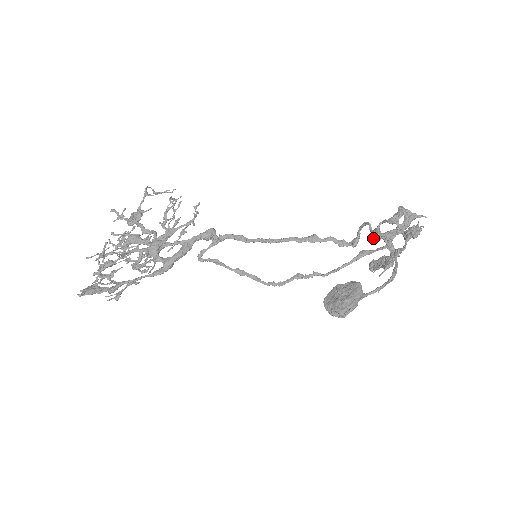
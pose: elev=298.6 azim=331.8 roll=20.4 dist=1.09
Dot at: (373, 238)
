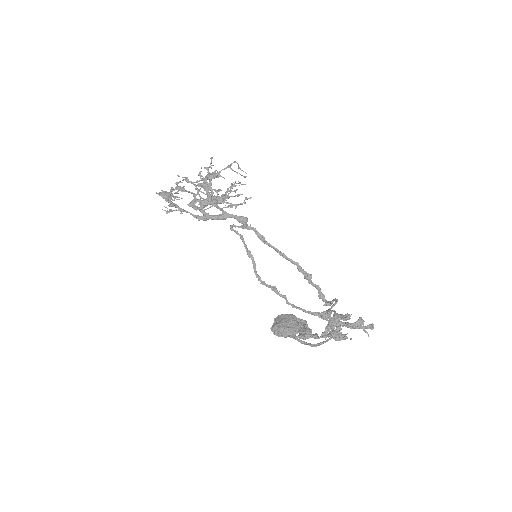
Dot at: (320, 314)
